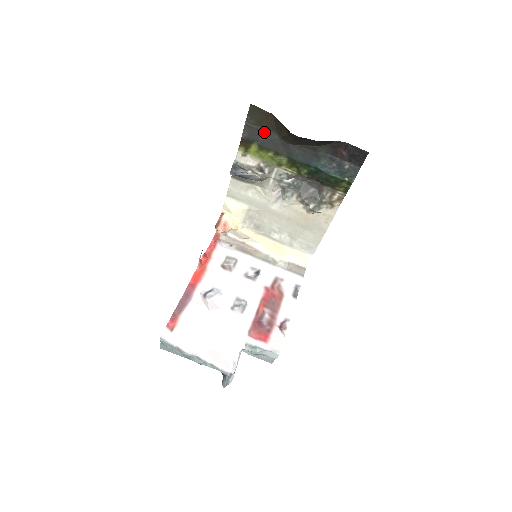
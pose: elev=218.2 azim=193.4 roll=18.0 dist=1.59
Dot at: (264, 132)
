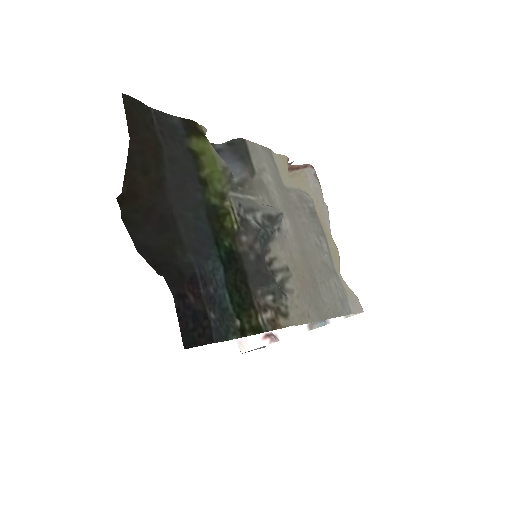
Dot at: (167, 144)
